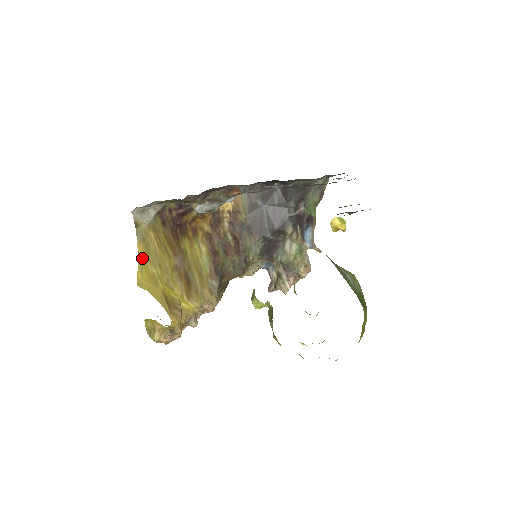
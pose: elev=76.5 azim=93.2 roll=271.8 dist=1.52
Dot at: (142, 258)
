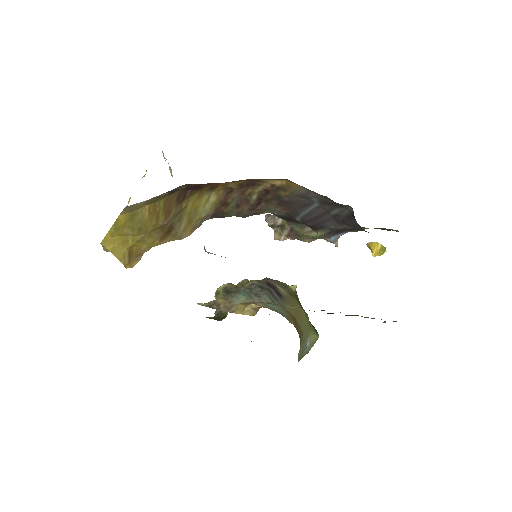
Dot at: (120, 224)
